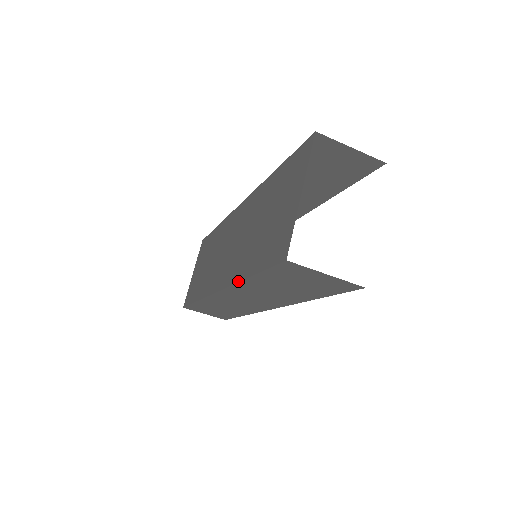
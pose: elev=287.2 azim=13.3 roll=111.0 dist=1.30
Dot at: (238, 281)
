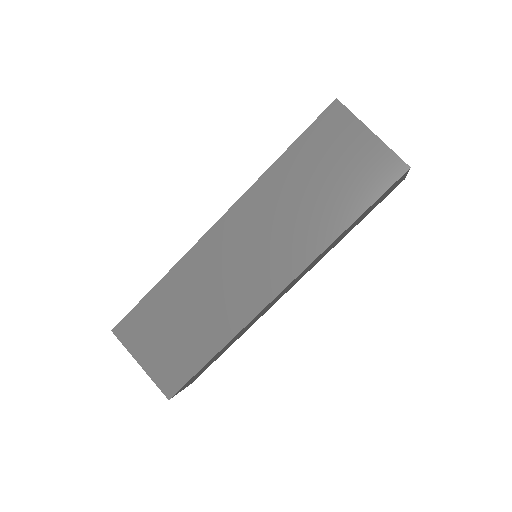
Dot at: (332, 242)
